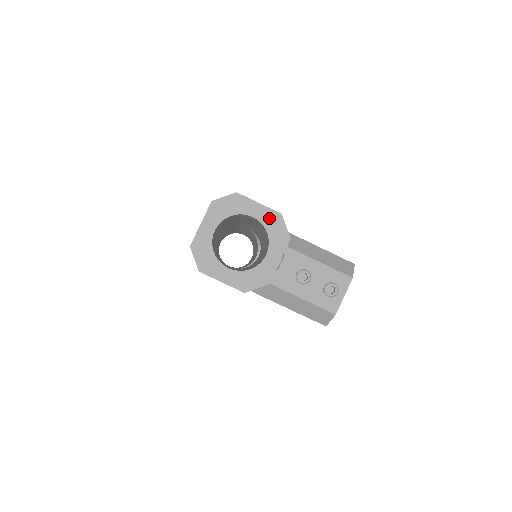
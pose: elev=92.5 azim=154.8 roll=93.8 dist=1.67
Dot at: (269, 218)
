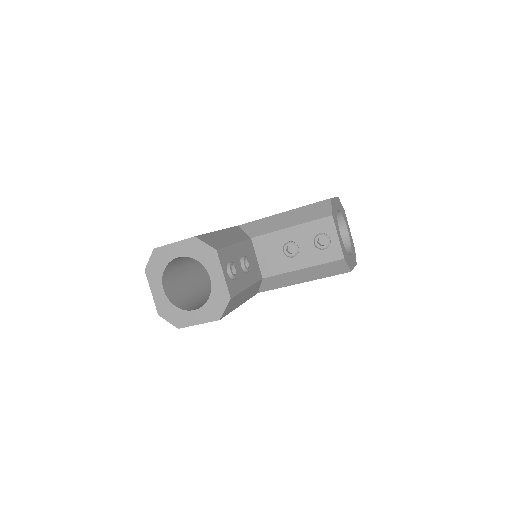
Dot at: (189, 248)
